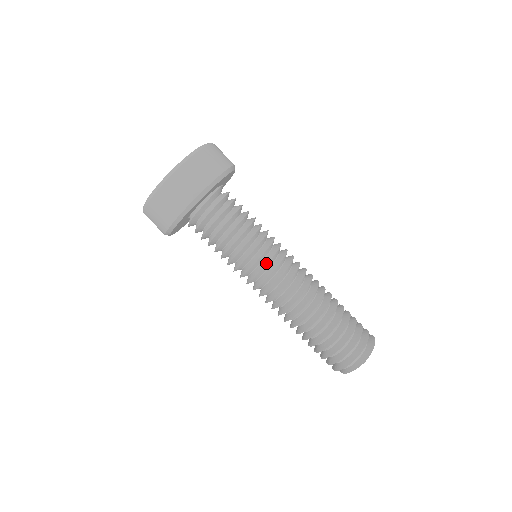
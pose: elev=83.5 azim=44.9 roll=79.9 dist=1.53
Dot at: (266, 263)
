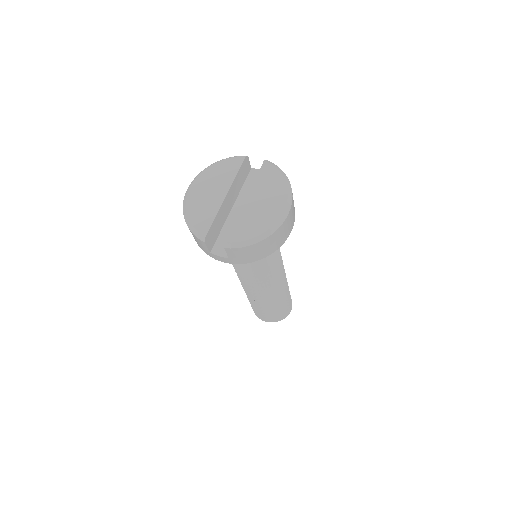
Dot at: (279, 267)
